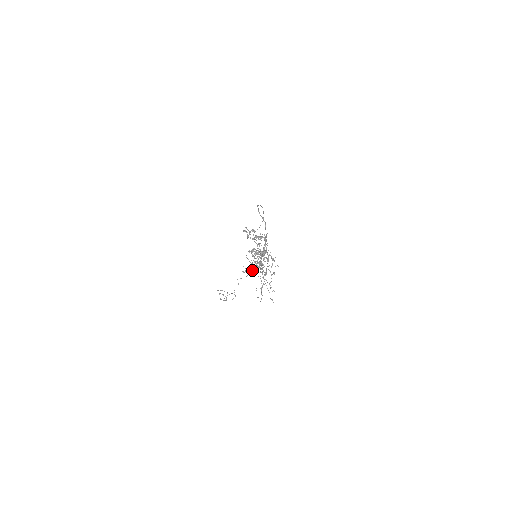
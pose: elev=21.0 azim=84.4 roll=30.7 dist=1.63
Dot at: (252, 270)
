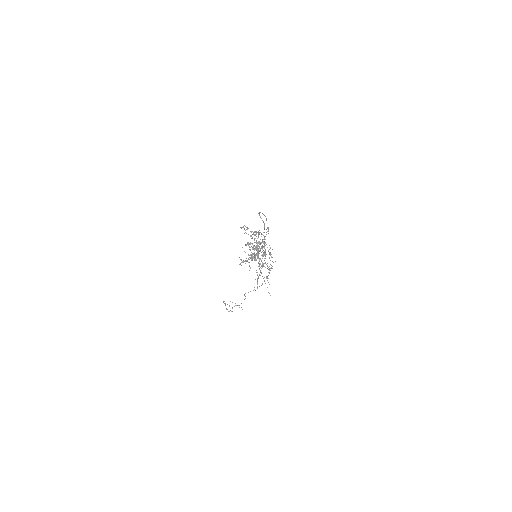
Dot at: (248, 262)
